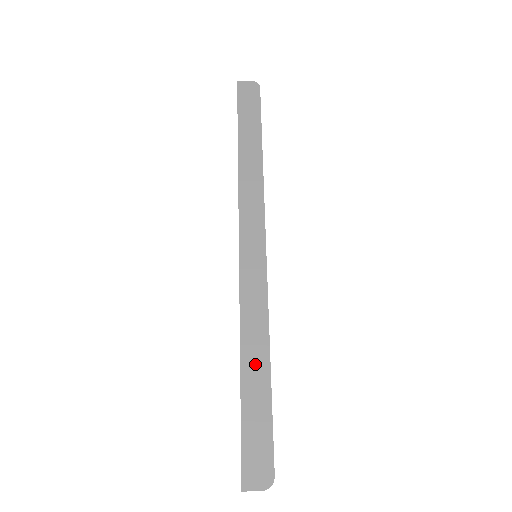
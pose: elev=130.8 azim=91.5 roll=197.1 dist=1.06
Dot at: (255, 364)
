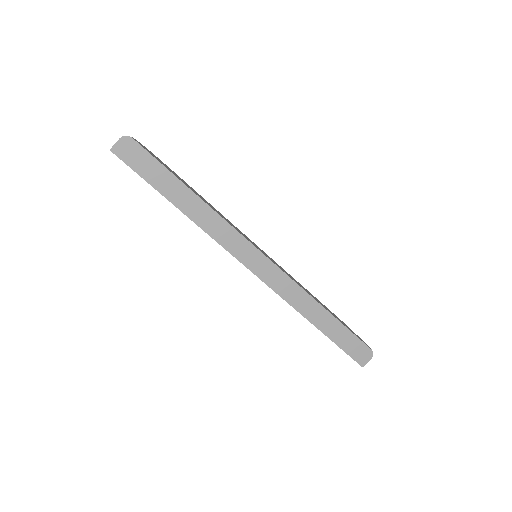
Dot at: (321, 318)
